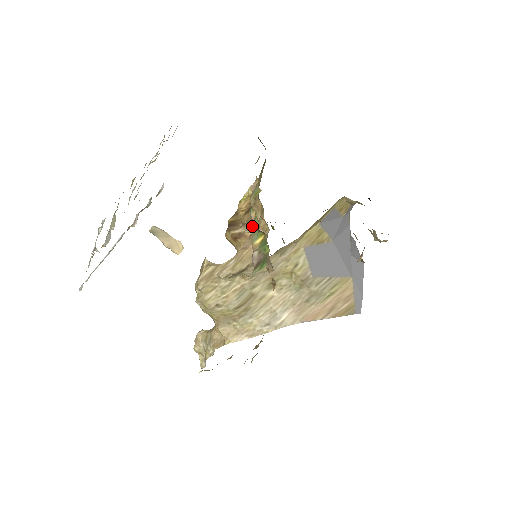
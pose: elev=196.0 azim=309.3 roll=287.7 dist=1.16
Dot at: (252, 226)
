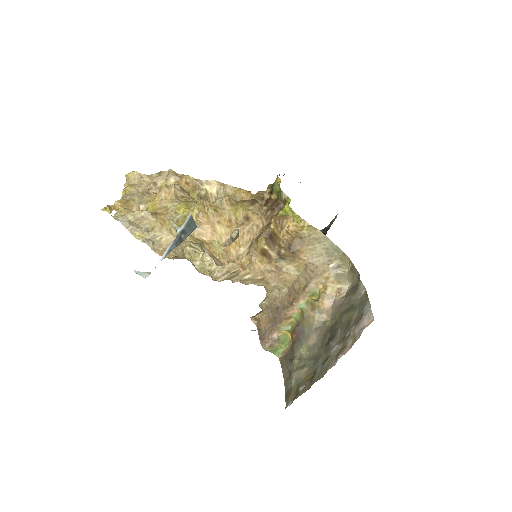
Dot at: (290, 313)
